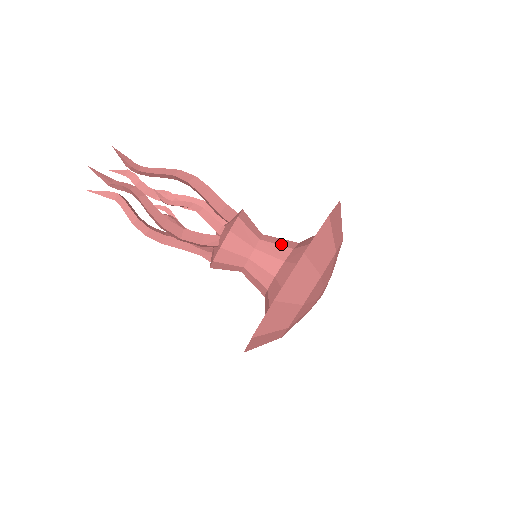
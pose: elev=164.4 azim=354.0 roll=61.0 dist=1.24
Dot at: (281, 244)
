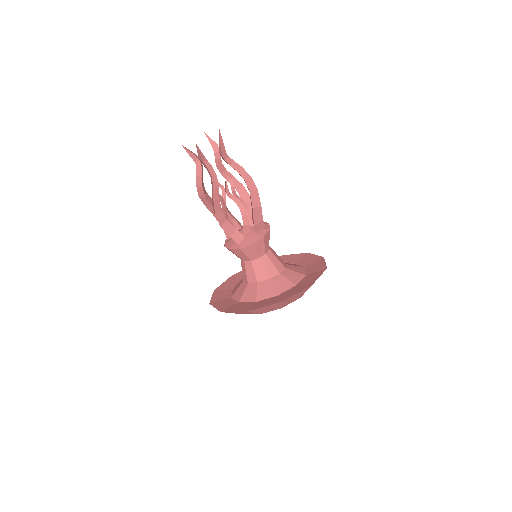
Dot at: (275, 265)
